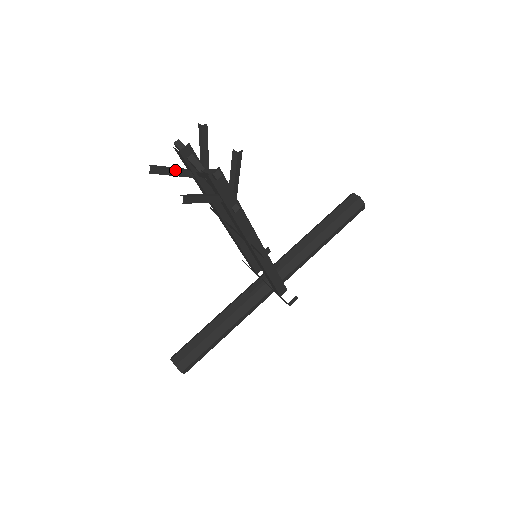
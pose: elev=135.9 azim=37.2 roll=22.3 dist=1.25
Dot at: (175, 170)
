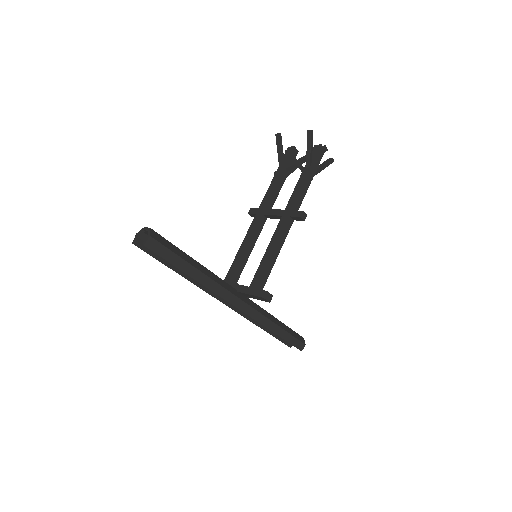
Dot at: occluded
